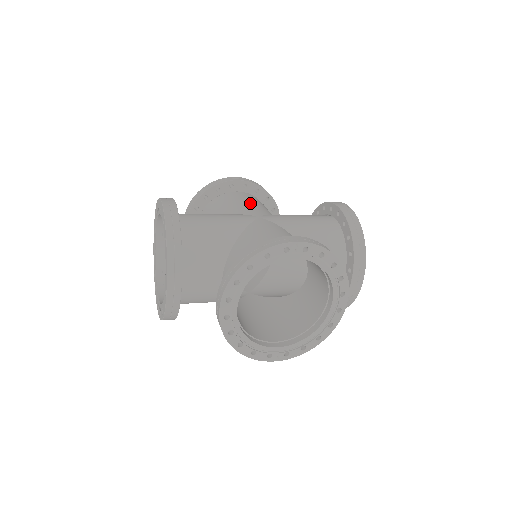
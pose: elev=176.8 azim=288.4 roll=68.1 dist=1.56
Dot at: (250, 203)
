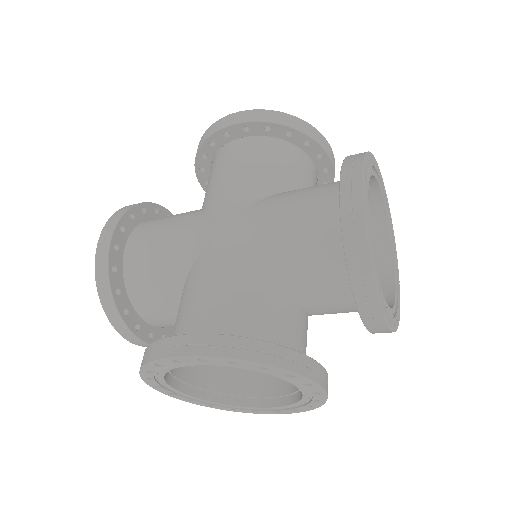
Dot at: (237, 176)
